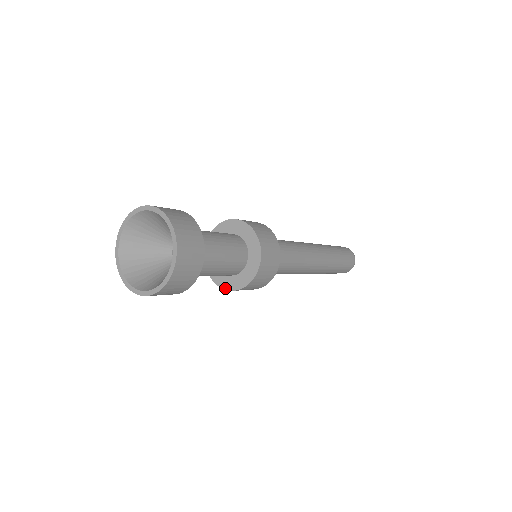
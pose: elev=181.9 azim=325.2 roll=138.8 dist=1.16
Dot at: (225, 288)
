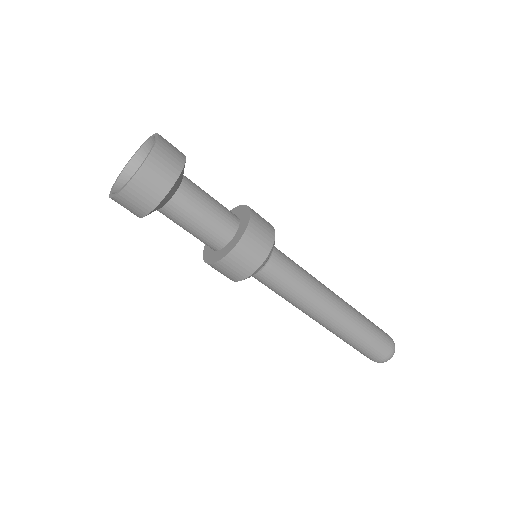
Dot at: (205, 259)
